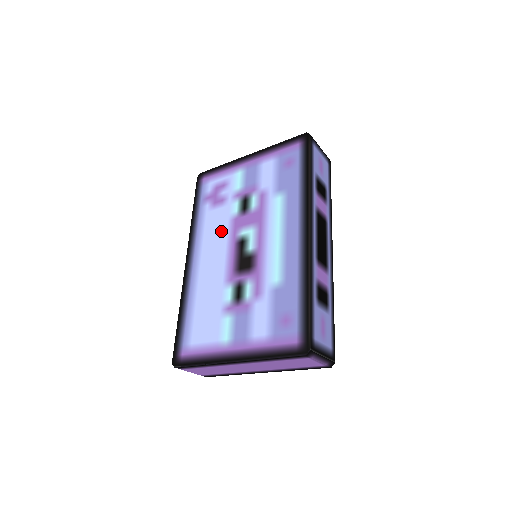
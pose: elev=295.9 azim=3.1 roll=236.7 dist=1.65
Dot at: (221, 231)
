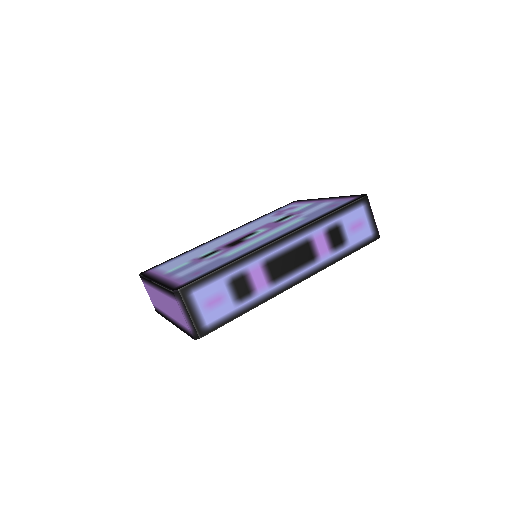
Dot at: (255, 226)
